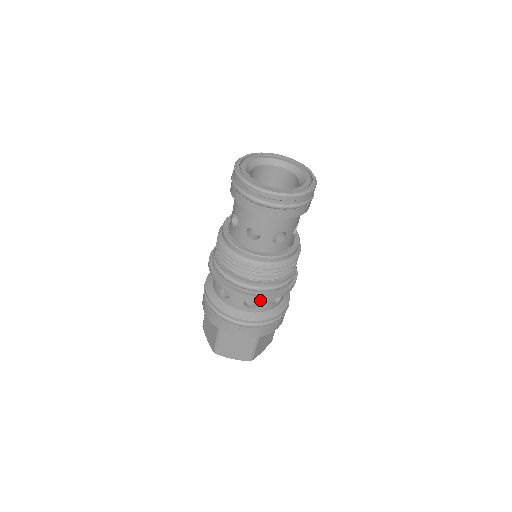
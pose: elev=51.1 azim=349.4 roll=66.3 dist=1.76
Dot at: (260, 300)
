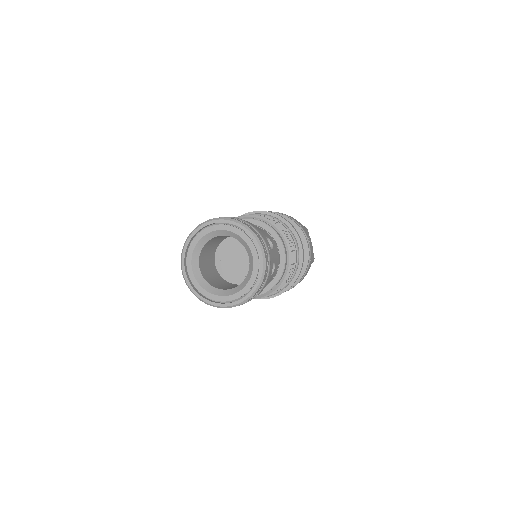
Dot at: occluded
